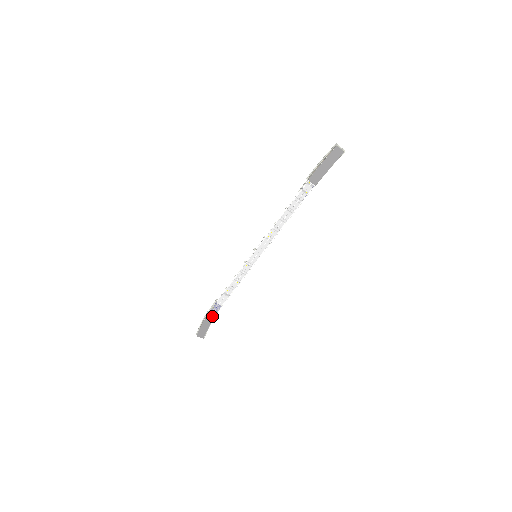
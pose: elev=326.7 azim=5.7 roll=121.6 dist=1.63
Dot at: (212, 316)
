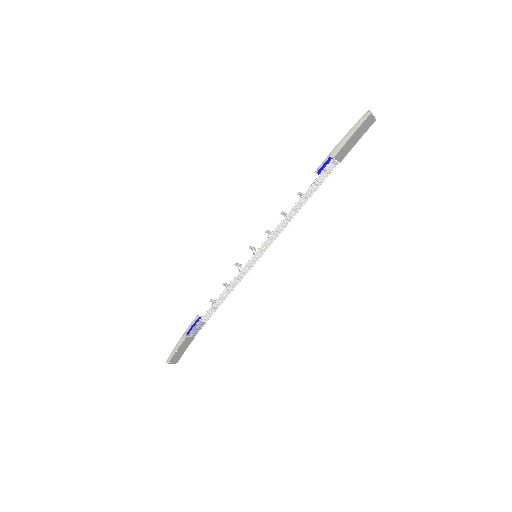
Dot at: (192, 336)
